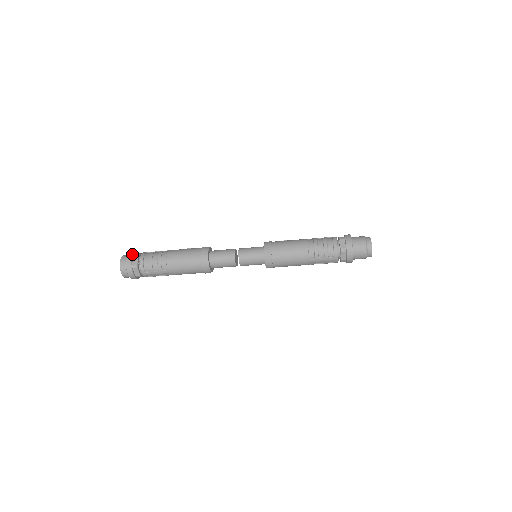
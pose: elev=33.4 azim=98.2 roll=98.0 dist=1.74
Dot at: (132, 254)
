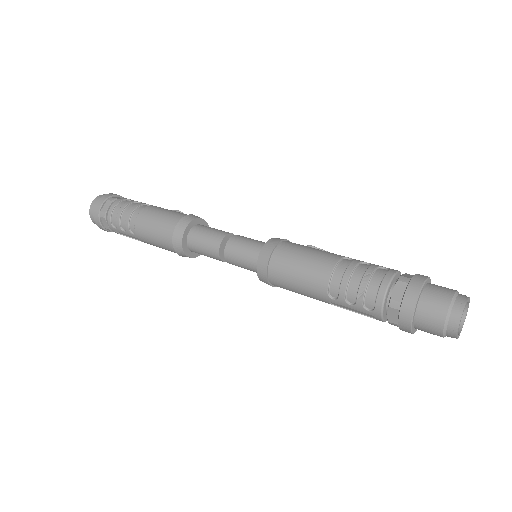
Dot at: (108, 196)
